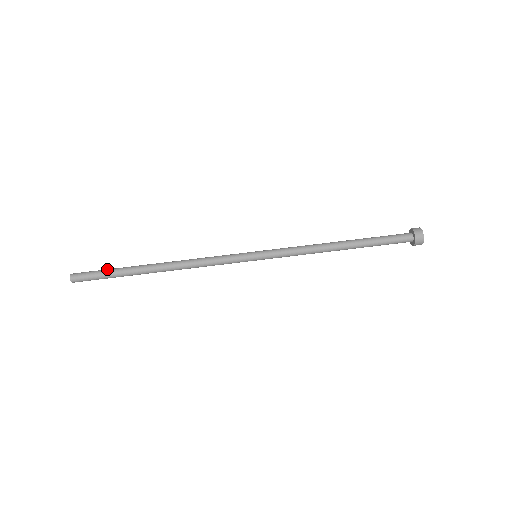
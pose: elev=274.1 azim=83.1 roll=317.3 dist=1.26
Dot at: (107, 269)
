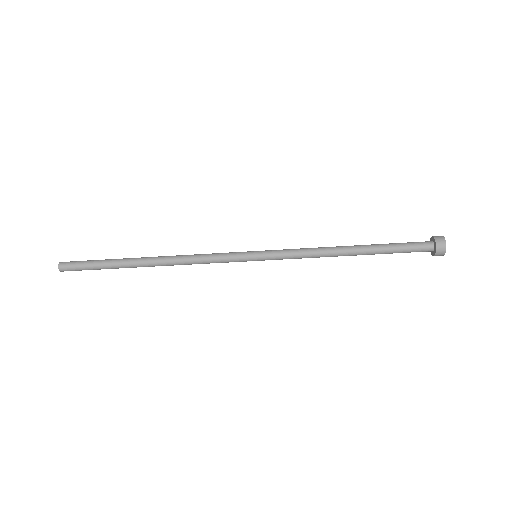
Dot at: (96, 260)
